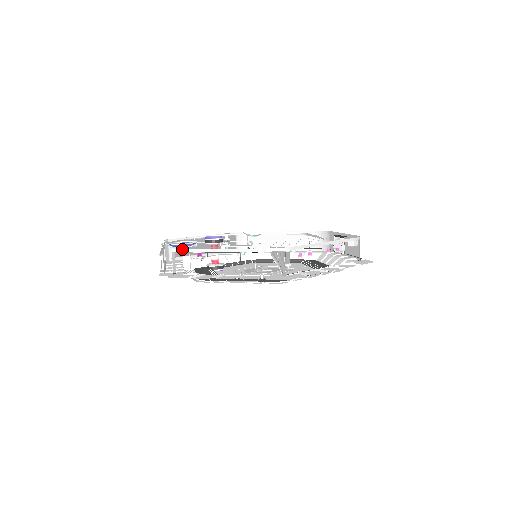
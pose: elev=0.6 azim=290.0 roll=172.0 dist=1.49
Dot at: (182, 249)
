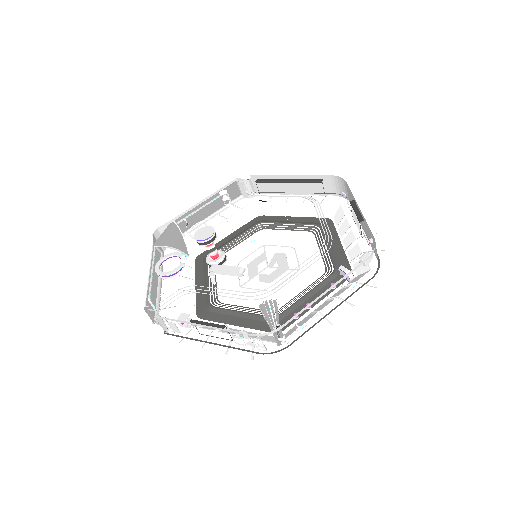
Dot at: occluded
